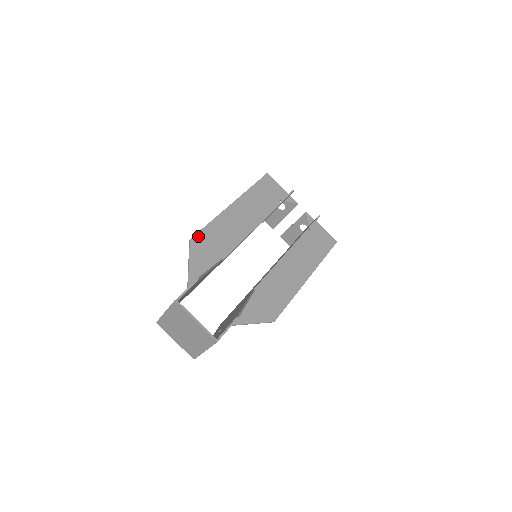
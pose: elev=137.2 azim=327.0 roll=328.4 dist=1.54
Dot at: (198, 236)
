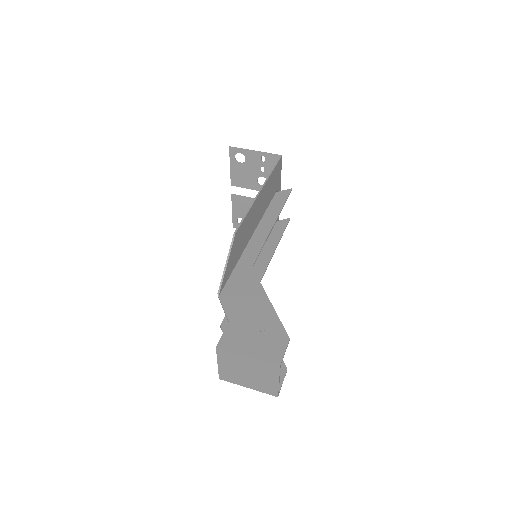
Dot at: (239, 229)
